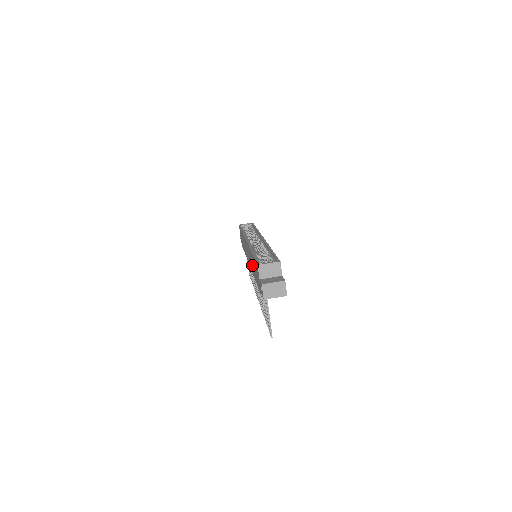
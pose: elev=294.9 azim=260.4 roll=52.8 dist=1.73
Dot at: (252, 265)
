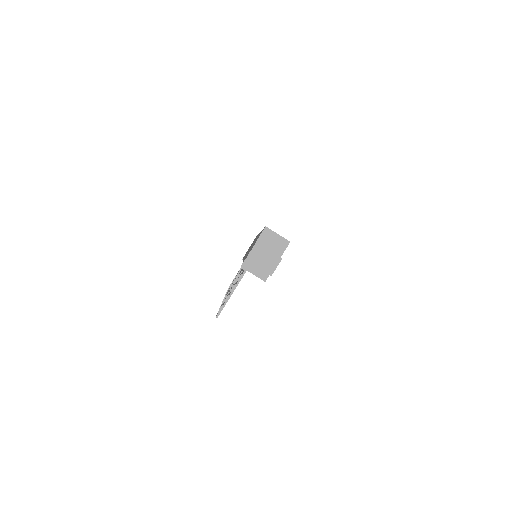
Dot at: occluded
